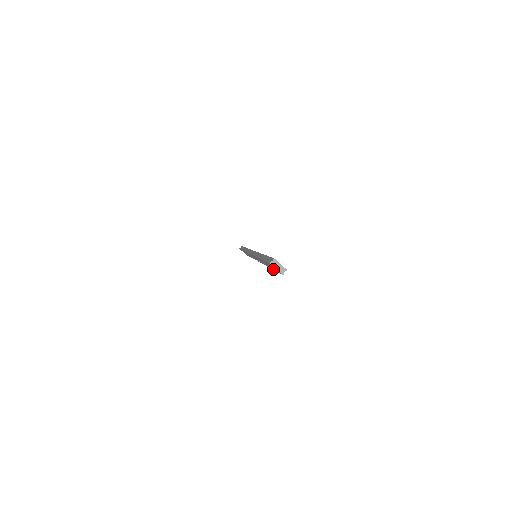
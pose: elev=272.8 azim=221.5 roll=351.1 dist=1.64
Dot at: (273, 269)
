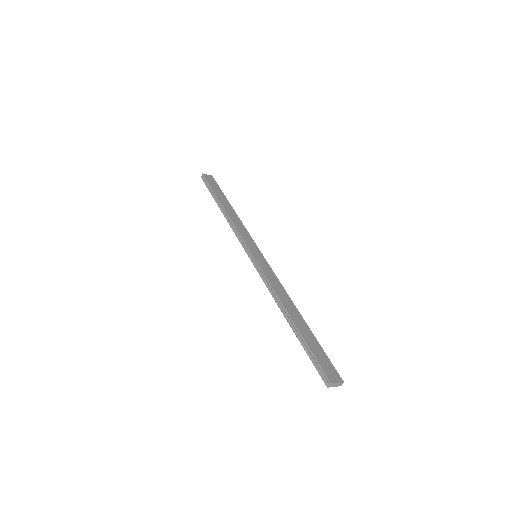
Dot at: occluded
